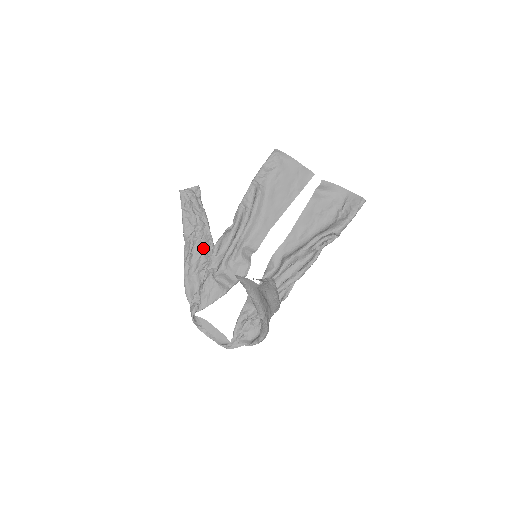
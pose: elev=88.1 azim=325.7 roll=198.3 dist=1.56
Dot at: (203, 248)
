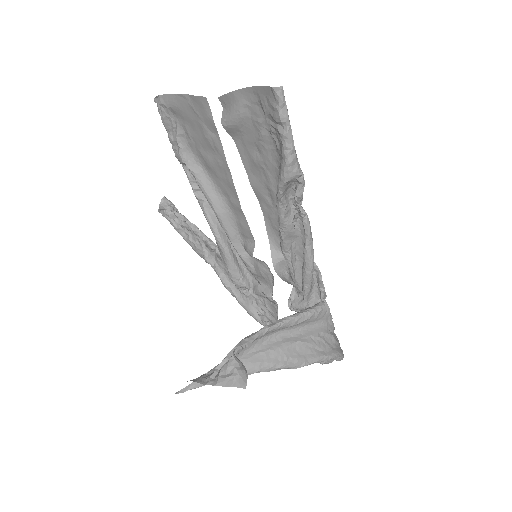
Dot at: (223, 262)
